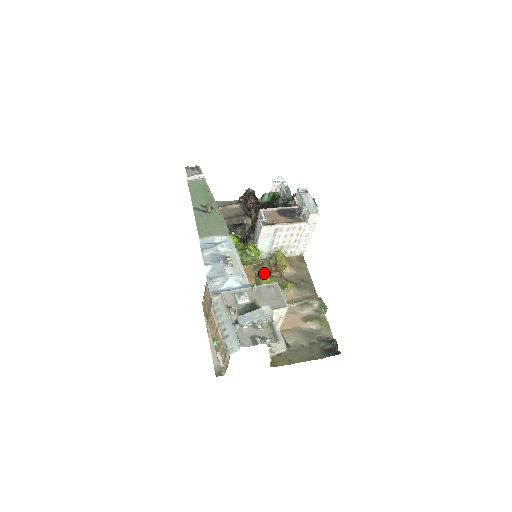
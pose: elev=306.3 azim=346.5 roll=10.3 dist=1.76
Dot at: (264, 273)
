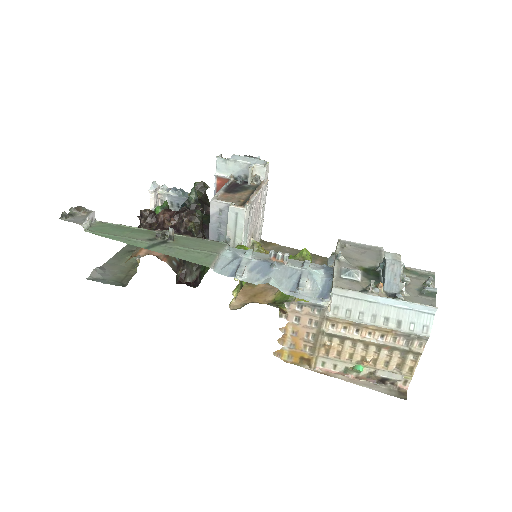
Dot at: (305, 251)
